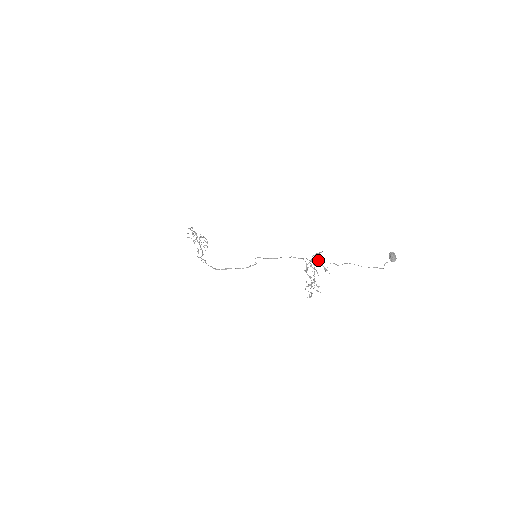
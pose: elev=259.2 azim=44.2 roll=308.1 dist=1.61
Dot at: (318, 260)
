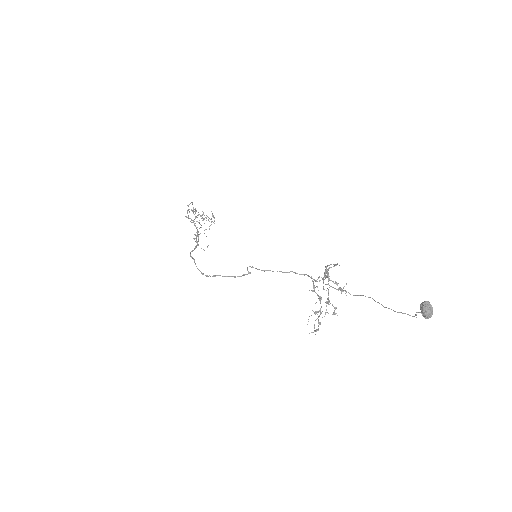
Dot at: (329, 278)
